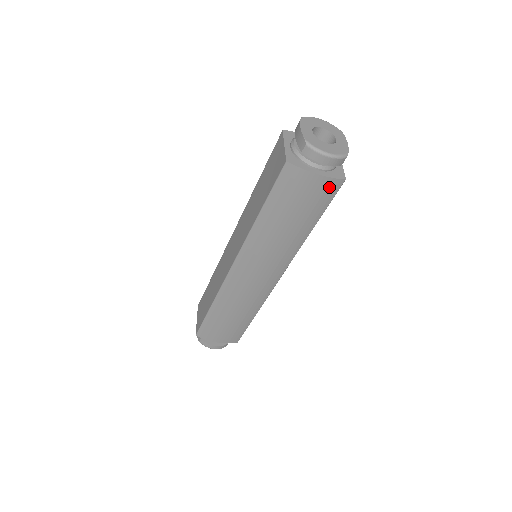
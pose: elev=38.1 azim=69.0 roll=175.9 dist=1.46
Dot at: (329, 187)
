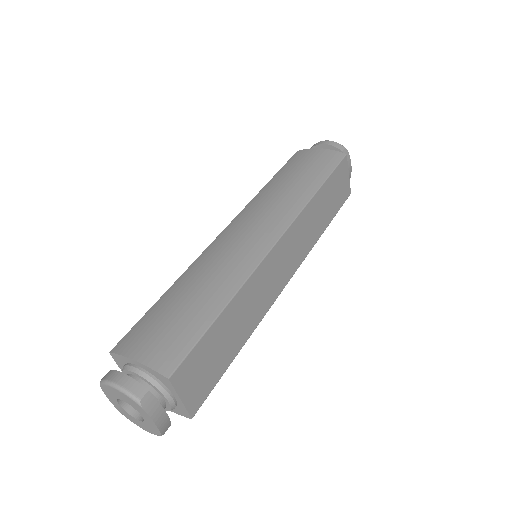
Dot at: occluded
